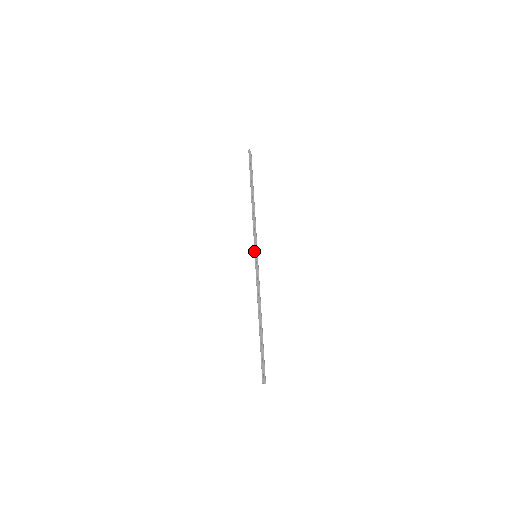
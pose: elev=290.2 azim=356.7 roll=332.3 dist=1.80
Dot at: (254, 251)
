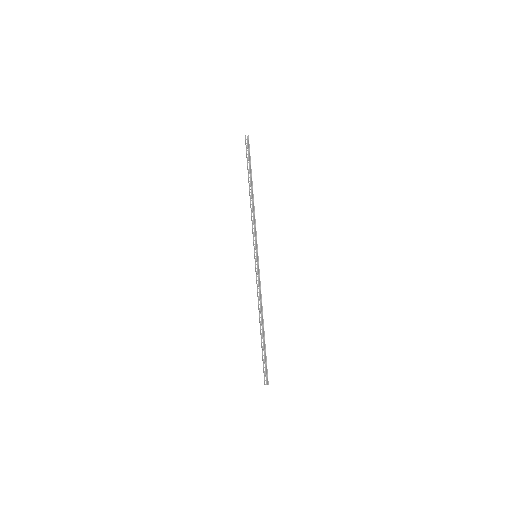
Dot at: occluded
